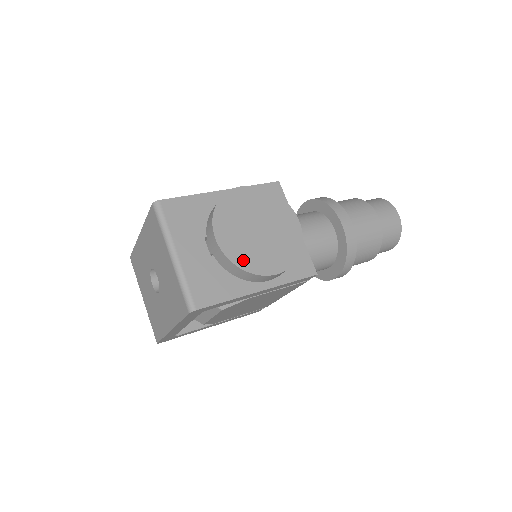
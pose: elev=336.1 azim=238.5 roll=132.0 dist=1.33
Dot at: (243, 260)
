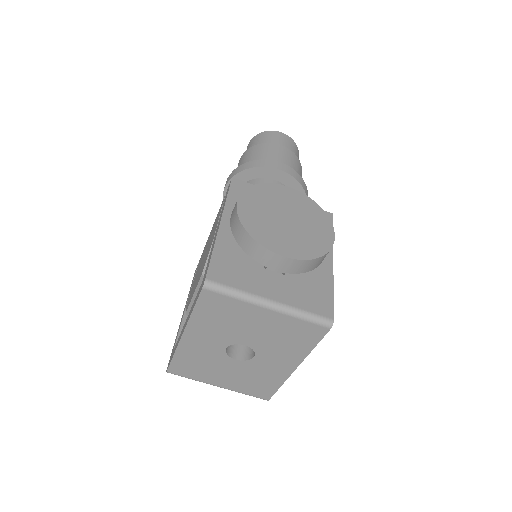
Dot at: (313, 250)
